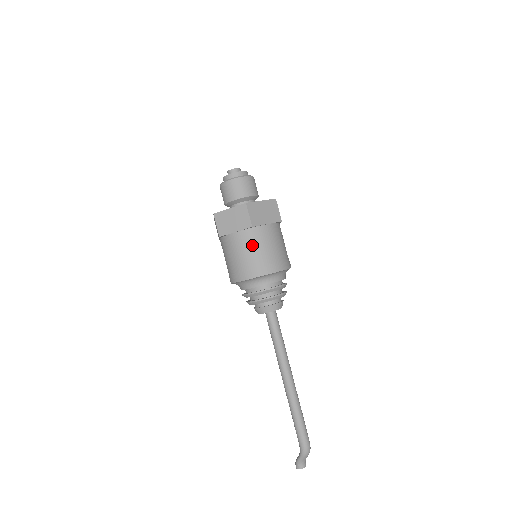
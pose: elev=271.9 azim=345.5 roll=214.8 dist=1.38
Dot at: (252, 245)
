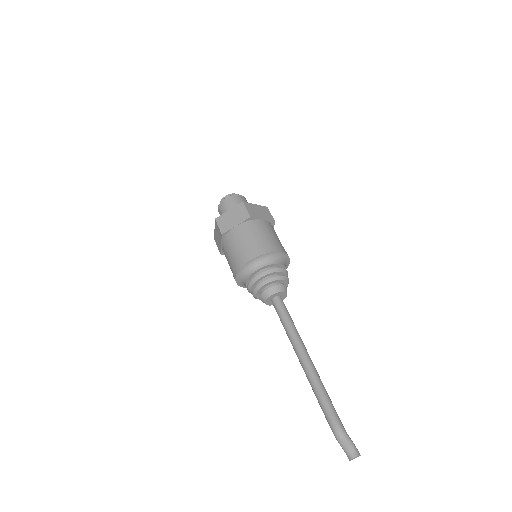
Dot at: (229, 249)
